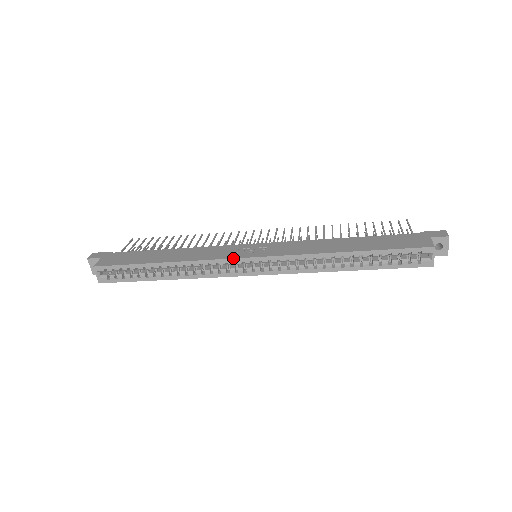
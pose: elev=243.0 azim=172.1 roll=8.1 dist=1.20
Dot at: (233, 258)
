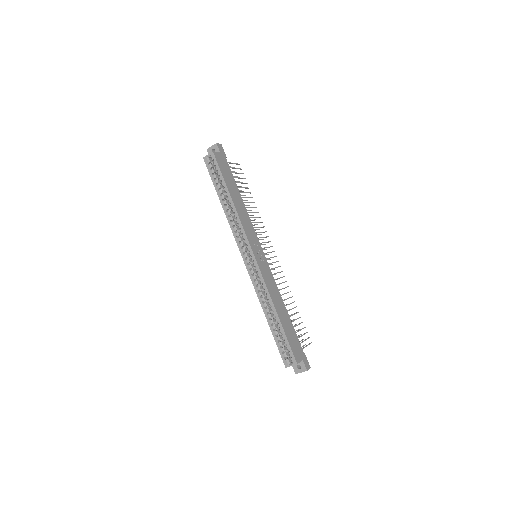
Dot at: (250, 243)
